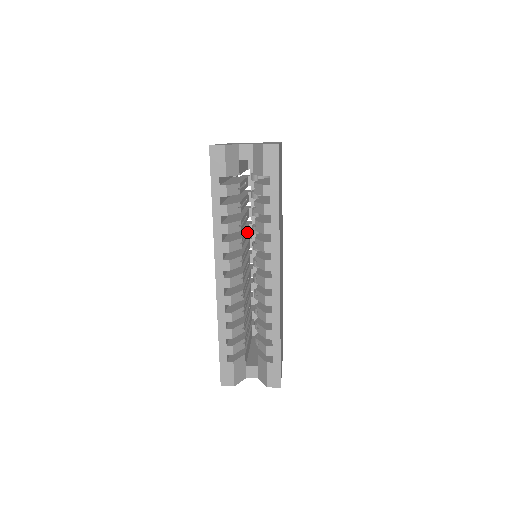
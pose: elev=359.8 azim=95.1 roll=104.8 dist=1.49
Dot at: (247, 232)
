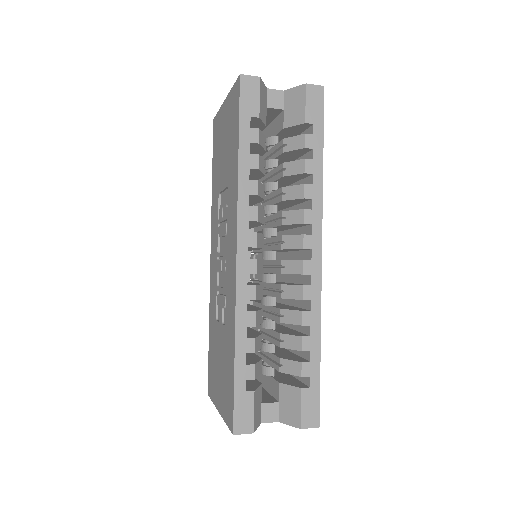
Dot at: occluded
